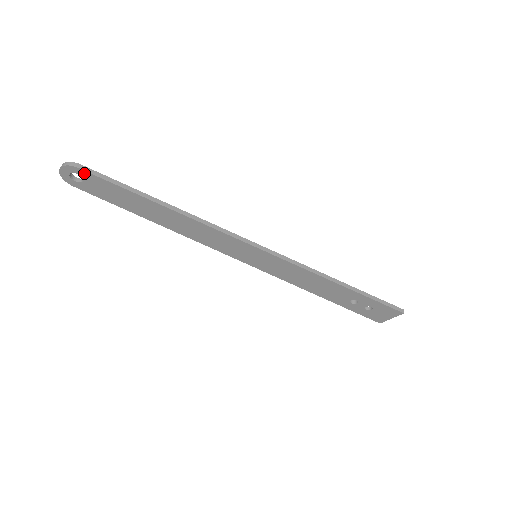
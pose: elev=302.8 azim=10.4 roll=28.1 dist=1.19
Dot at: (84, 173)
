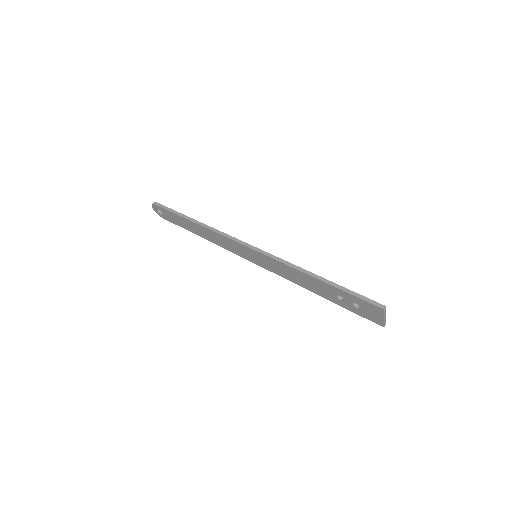
Dot at: (159, 207)
